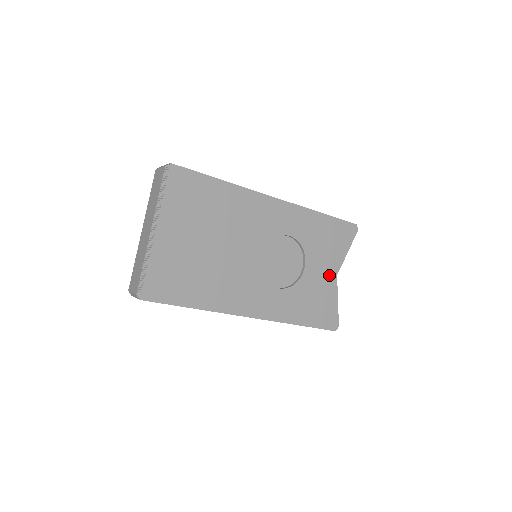
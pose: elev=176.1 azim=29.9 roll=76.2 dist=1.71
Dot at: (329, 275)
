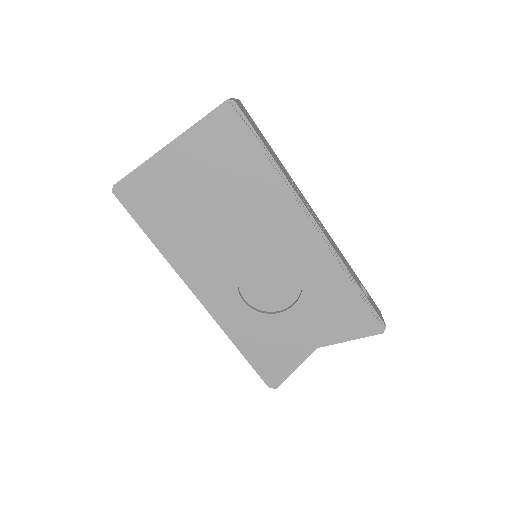
Dot at: (307, 340)
